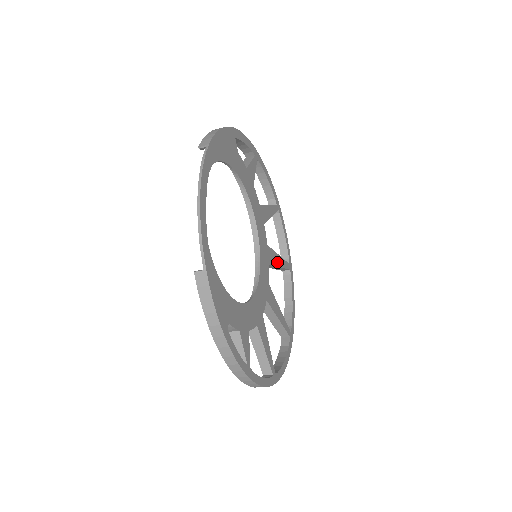
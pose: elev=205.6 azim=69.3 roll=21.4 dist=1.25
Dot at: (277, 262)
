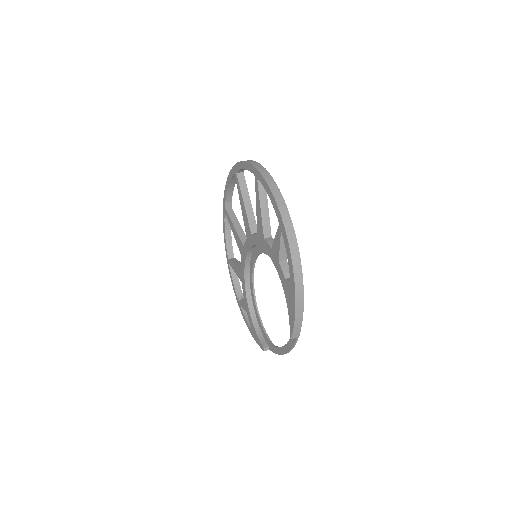
Dot at: occluded
